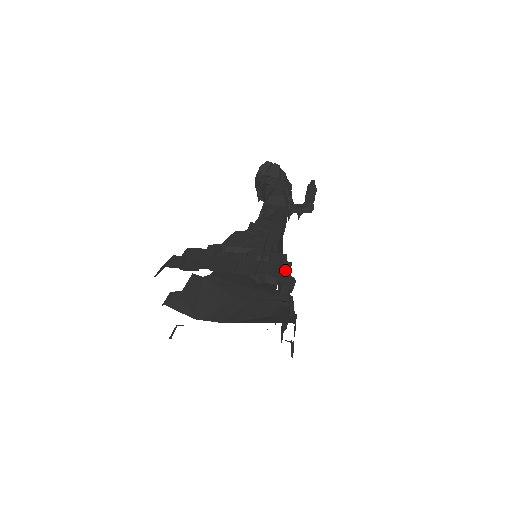
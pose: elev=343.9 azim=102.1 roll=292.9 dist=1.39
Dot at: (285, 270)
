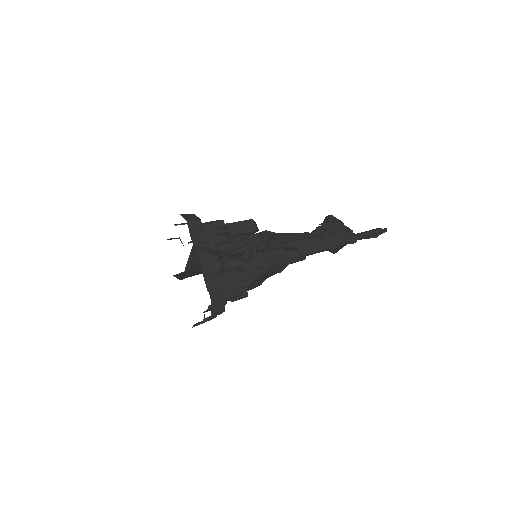
Dot at: (221, 230)
